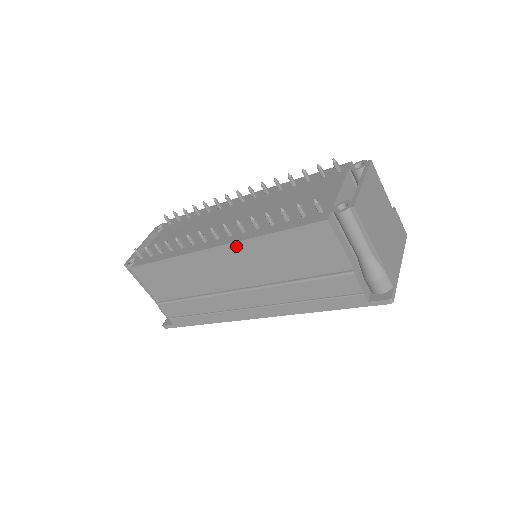
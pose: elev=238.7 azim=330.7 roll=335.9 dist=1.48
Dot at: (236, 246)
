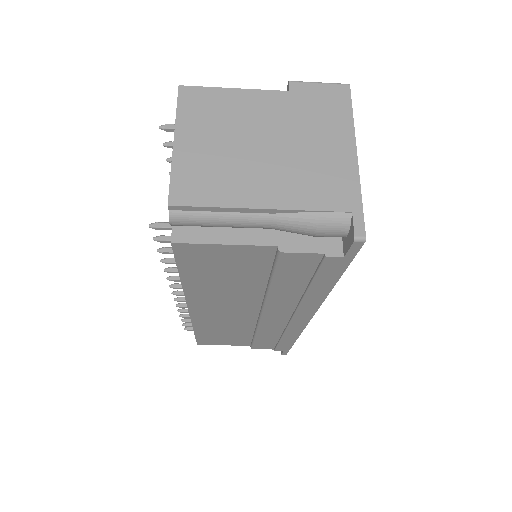
Dot at: (192, 301)
